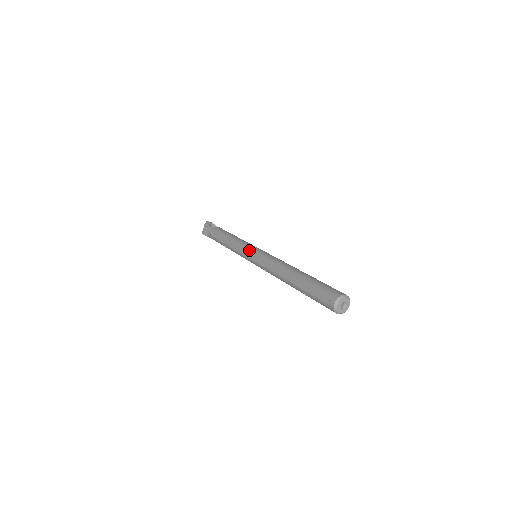
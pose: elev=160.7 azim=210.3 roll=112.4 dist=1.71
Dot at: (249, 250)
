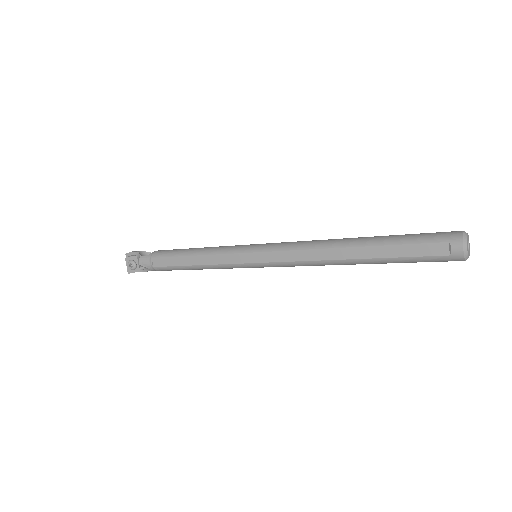
Dot at: (245, 253)
